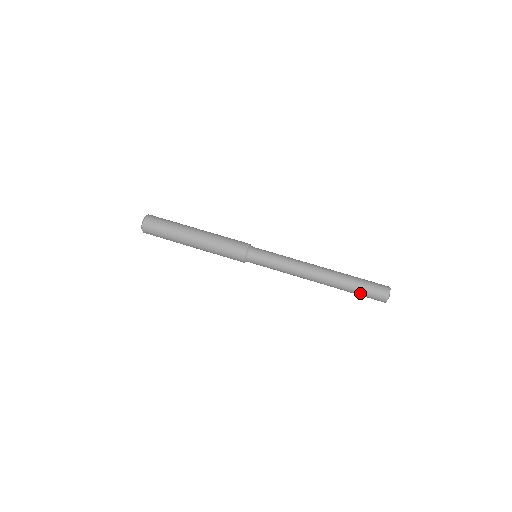
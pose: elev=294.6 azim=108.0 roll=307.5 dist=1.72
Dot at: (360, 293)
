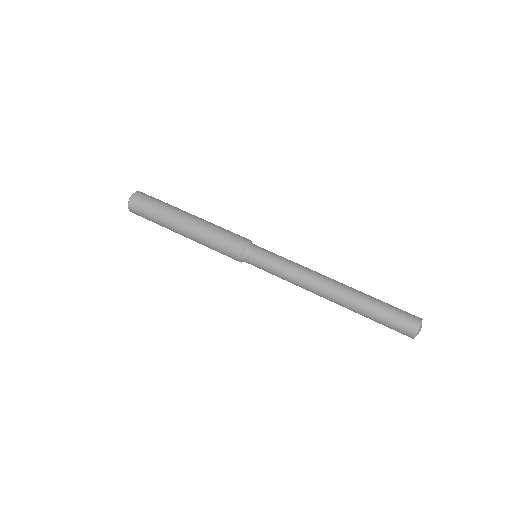
Dot at: (379, 323)
